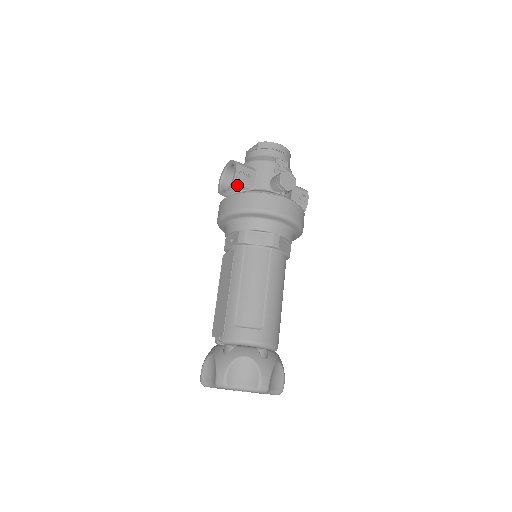
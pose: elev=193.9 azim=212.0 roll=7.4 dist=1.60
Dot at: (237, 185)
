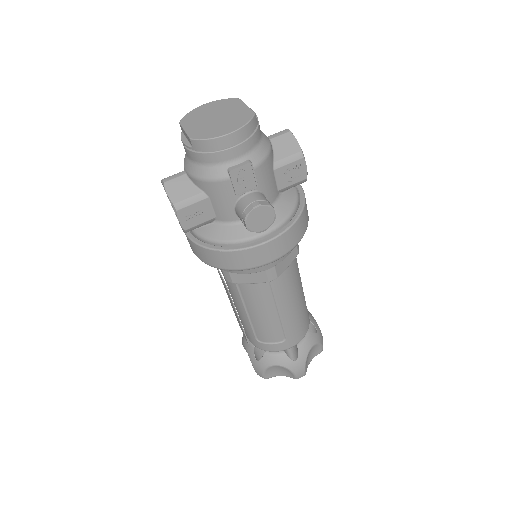
Dot at: (191, 230)
